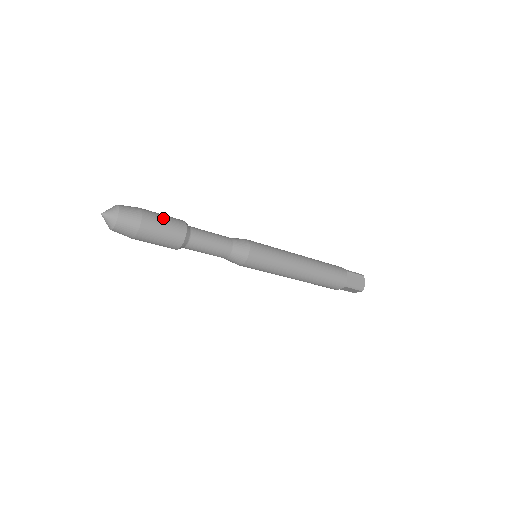
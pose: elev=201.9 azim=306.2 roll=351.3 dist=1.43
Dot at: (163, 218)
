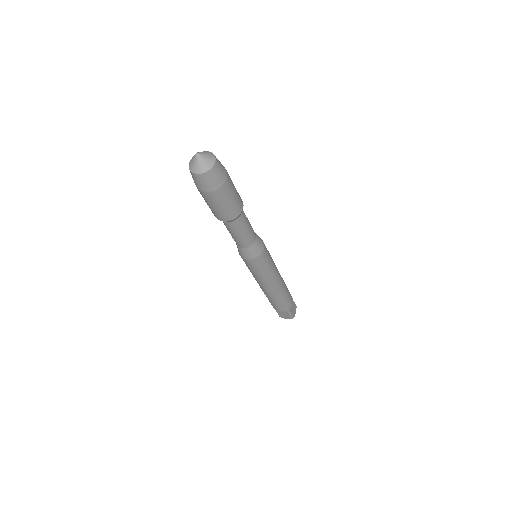
Dot at: occluded
